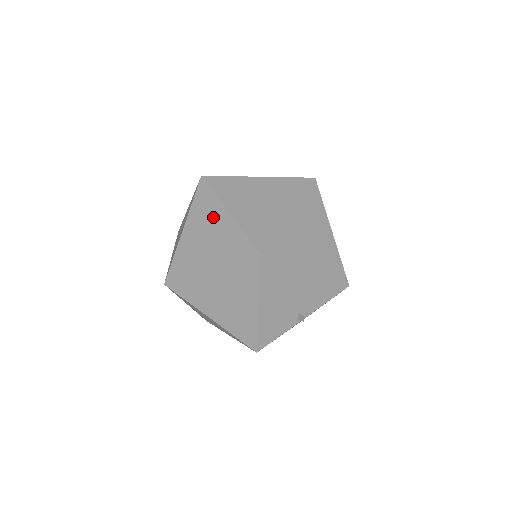
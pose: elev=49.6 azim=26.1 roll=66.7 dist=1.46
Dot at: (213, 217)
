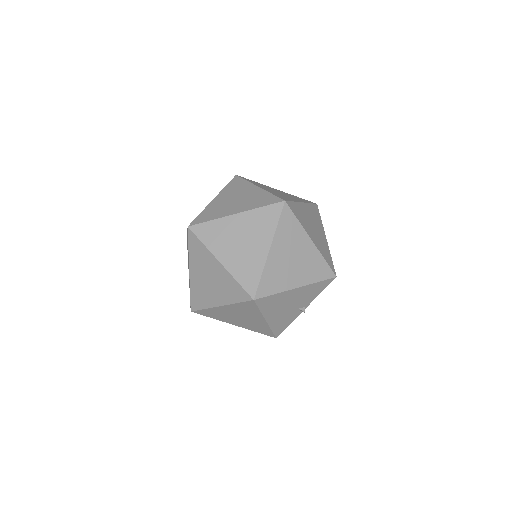
Dot at: (209, 265)
